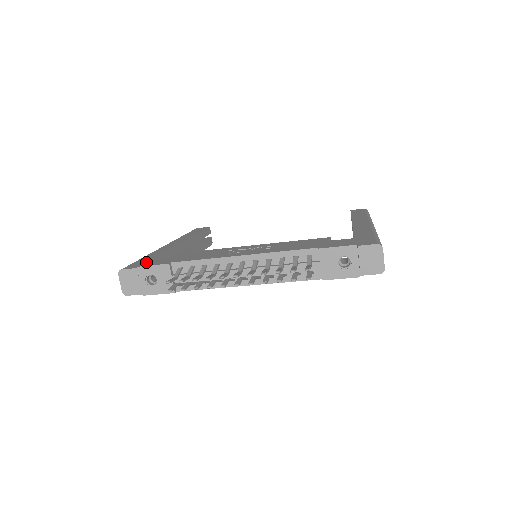
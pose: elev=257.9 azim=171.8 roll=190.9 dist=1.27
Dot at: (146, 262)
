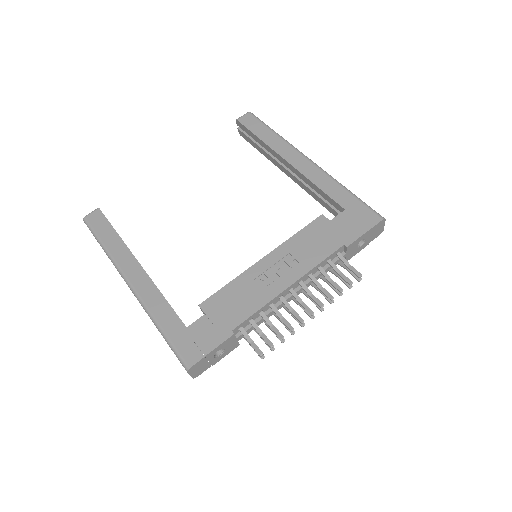
Dot at: (198, 342)
